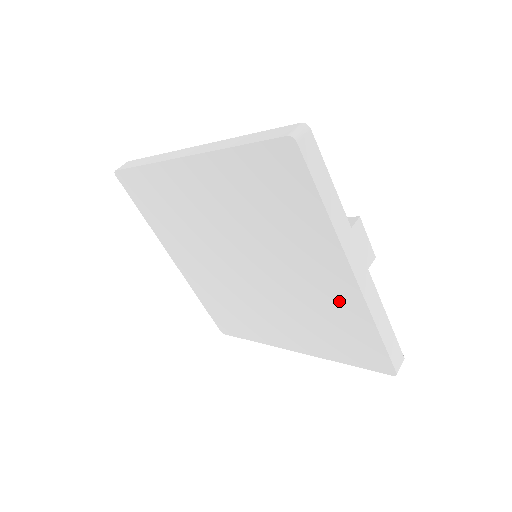
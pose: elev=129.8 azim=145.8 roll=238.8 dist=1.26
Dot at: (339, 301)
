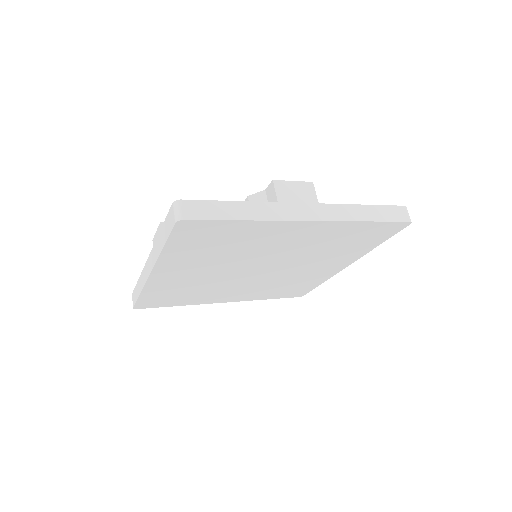
Dot at: (325, 234)
